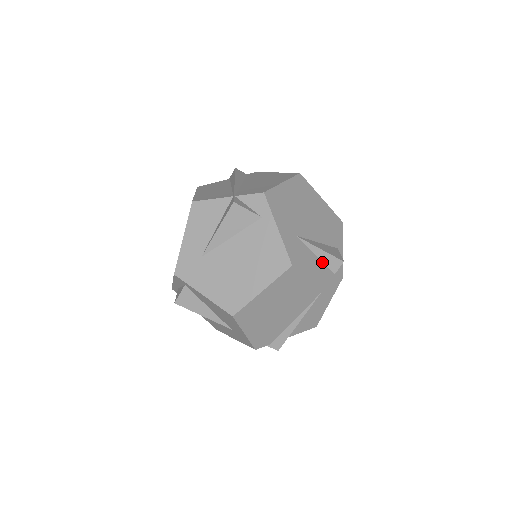
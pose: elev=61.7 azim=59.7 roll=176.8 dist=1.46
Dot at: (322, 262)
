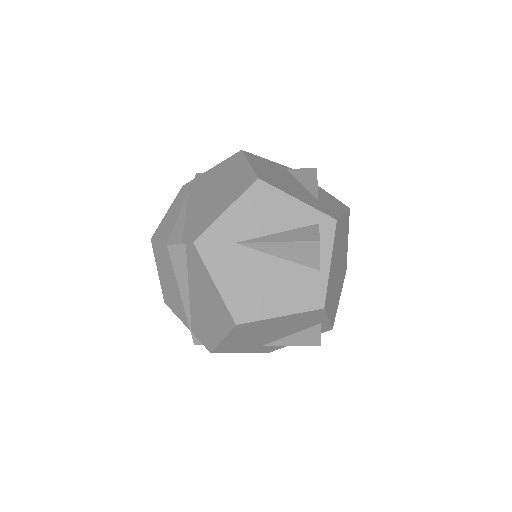
Dot at: occluded
